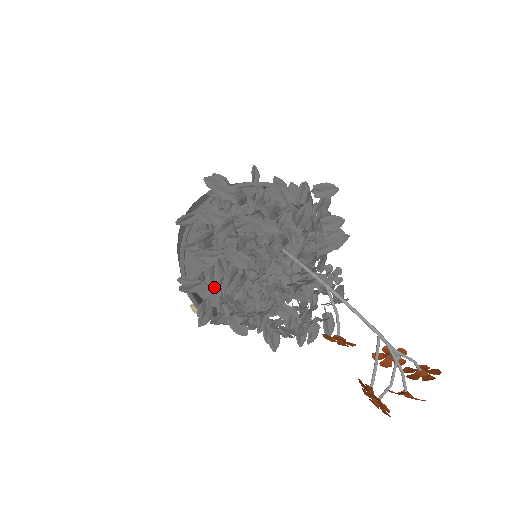
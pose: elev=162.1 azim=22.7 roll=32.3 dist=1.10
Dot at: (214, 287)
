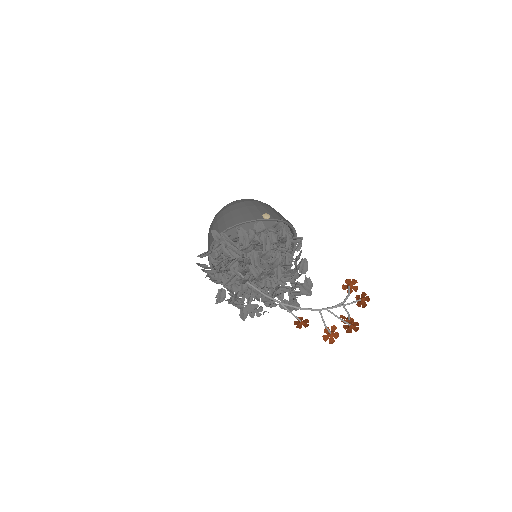
Dot at: occluded
